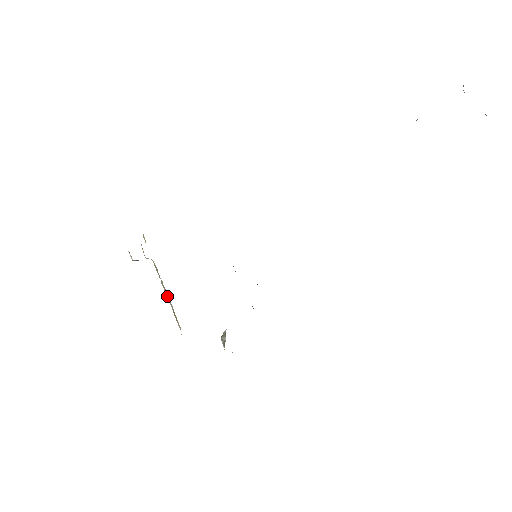
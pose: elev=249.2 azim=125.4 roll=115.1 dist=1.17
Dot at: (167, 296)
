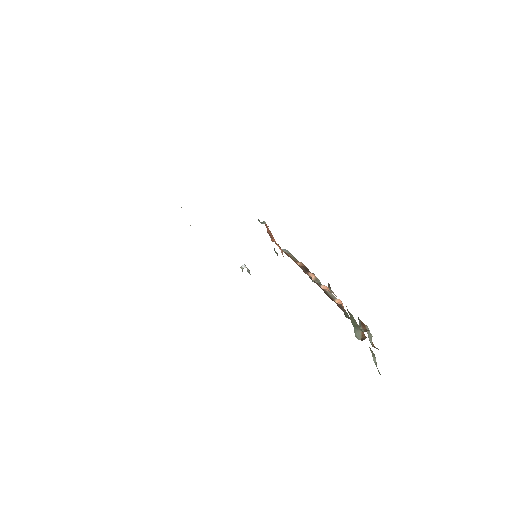
Dot at: occluded
